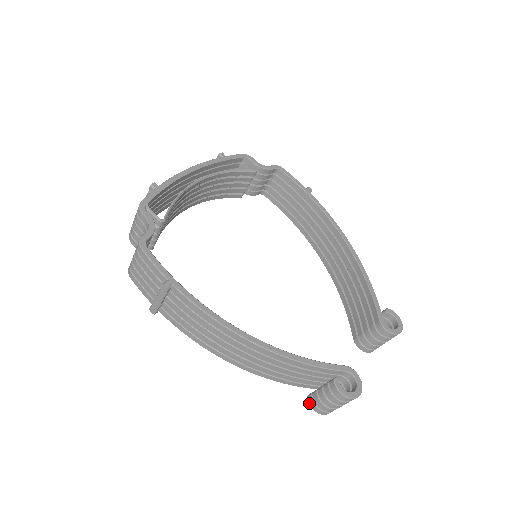
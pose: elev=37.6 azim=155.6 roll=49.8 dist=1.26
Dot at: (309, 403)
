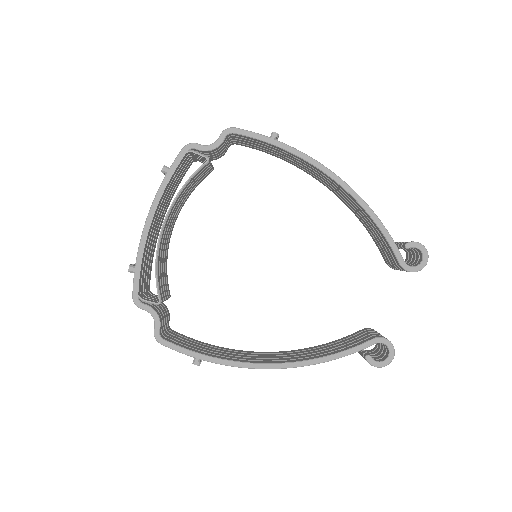
Dot at: occluded
